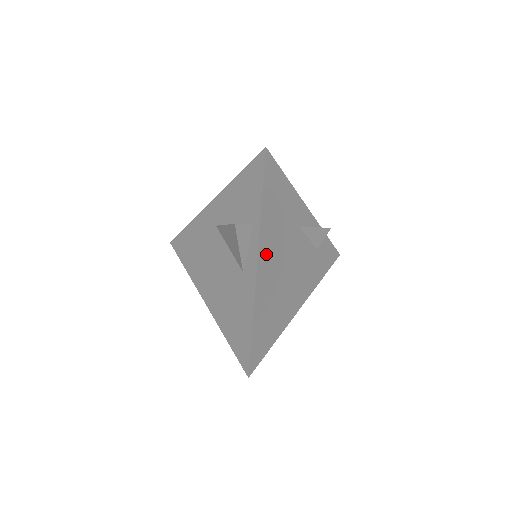
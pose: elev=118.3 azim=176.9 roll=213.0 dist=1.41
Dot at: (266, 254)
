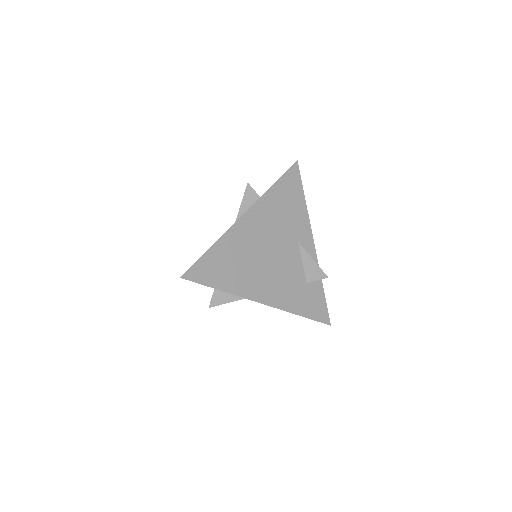
Dot at: (257, 218)
